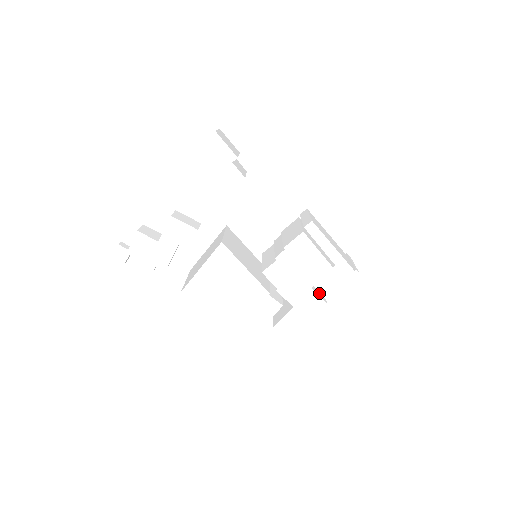
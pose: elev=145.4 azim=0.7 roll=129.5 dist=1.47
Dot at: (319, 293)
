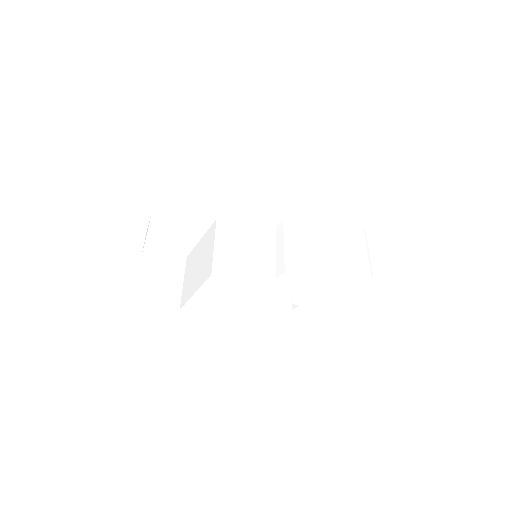
Dot at: occluded
